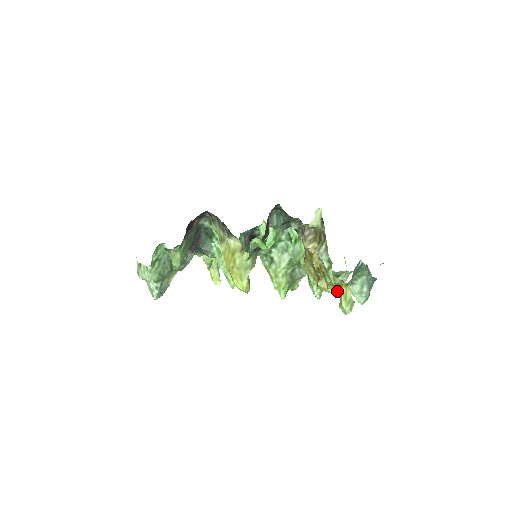
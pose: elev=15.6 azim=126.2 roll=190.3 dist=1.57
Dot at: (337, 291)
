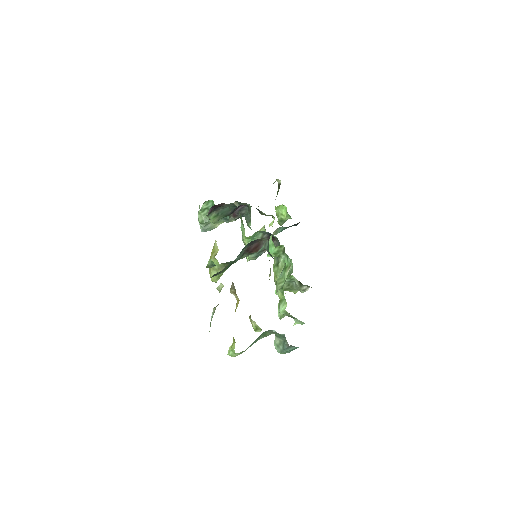
Dot at: occluded
